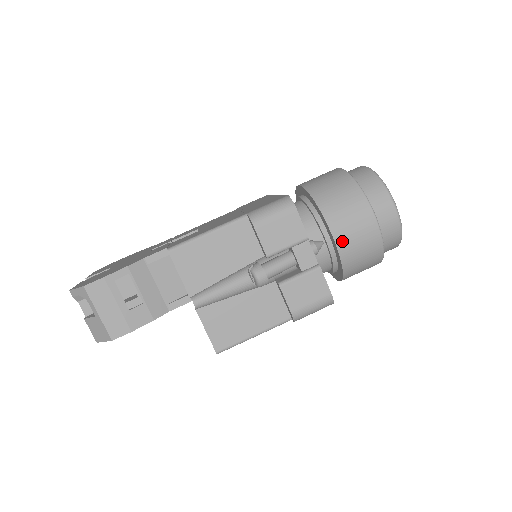
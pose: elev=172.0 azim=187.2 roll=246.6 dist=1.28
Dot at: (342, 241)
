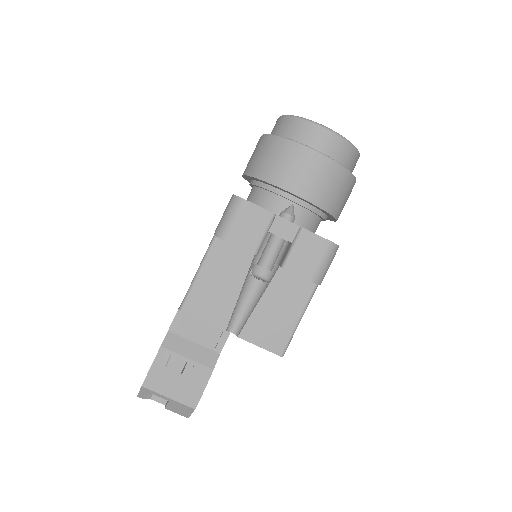
Dot at: (306, 192)
